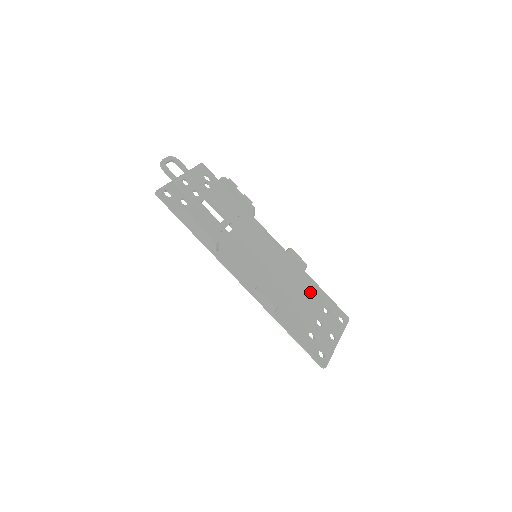
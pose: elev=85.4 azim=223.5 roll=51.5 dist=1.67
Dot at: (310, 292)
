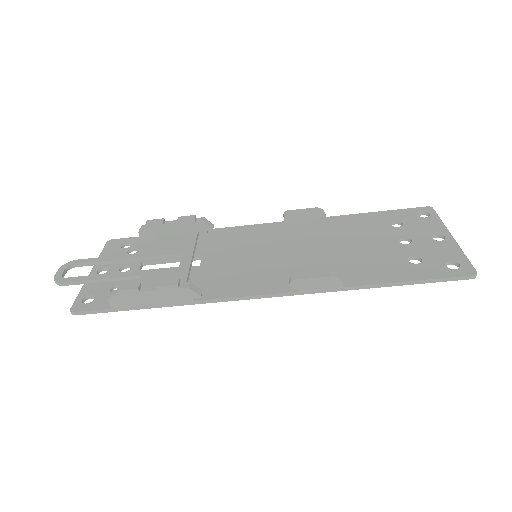
Dot at: (357, 227)
